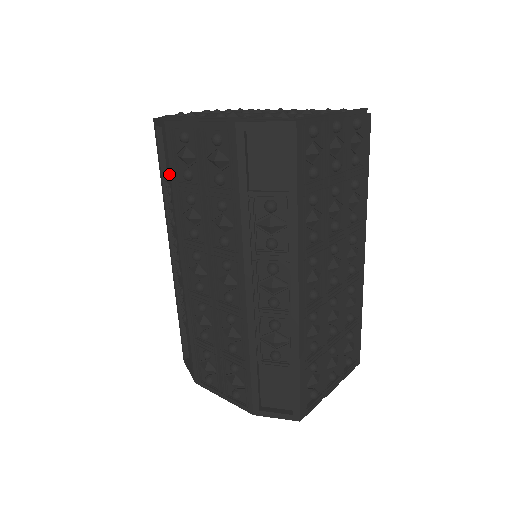
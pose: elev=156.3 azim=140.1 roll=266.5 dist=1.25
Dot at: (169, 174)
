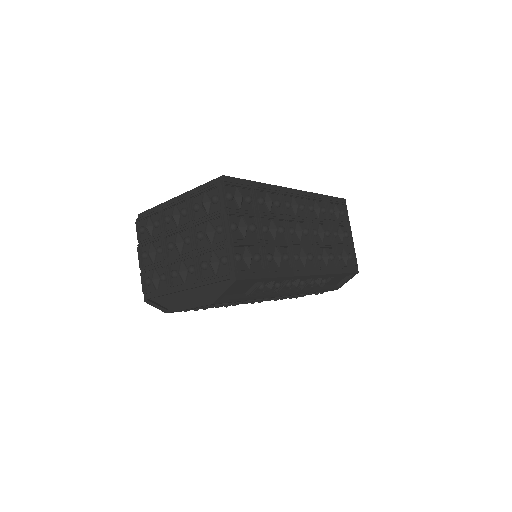
Dot at: occluded
